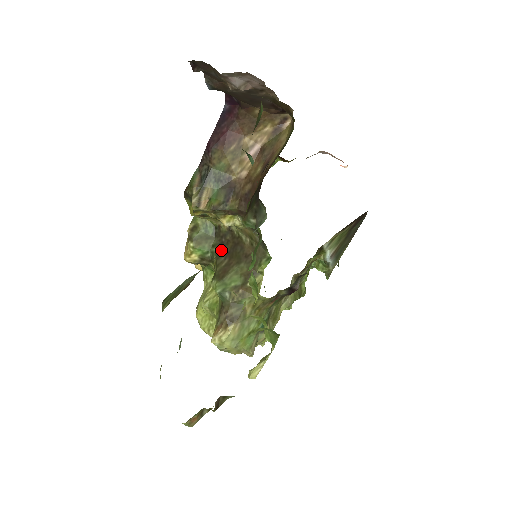
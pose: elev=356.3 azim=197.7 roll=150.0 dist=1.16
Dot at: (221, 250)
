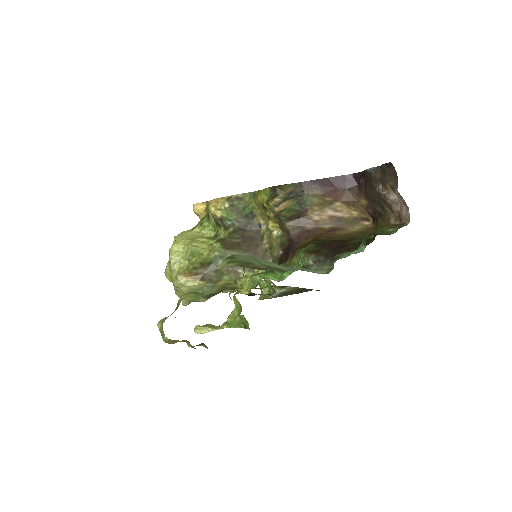
Dot at: (241, 230)
